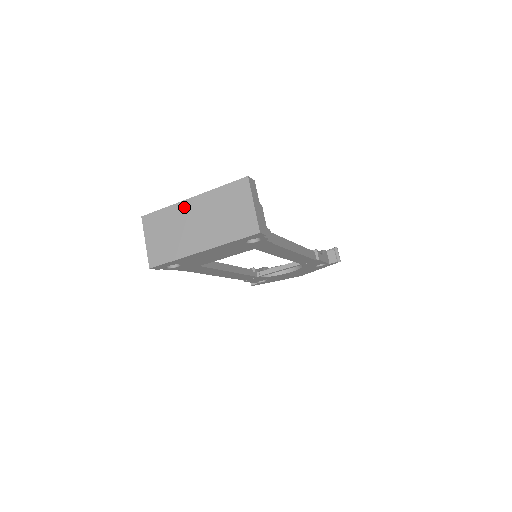
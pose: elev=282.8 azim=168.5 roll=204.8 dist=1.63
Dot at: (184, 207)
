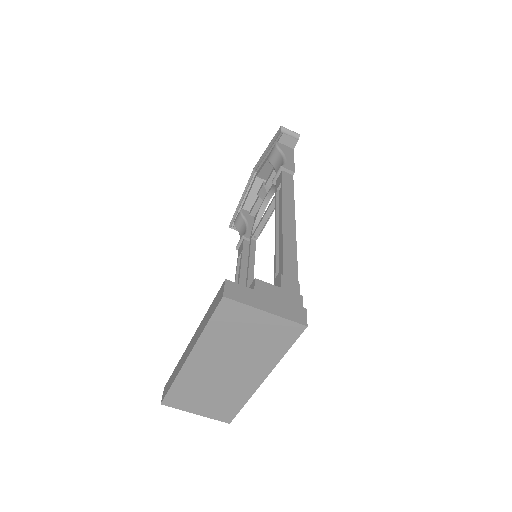
Dot at: (192, 369)
